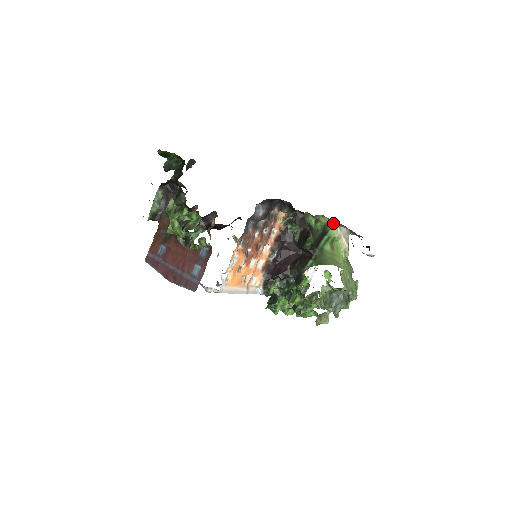
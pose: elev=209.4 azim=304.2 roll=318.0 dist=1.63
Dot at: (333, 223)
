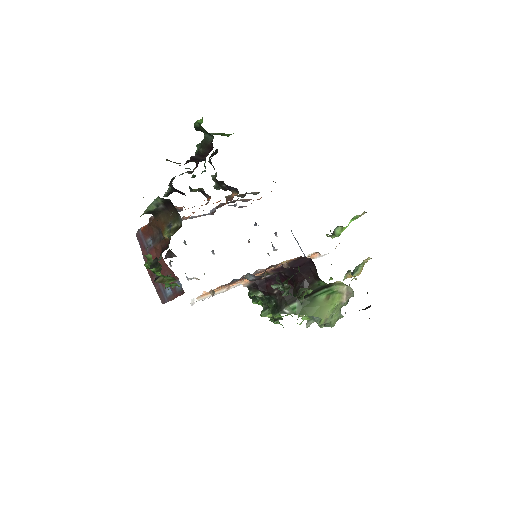
Dot at: (342, 282)
